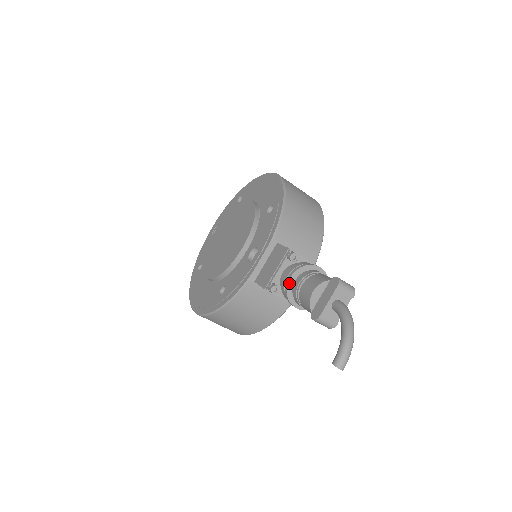
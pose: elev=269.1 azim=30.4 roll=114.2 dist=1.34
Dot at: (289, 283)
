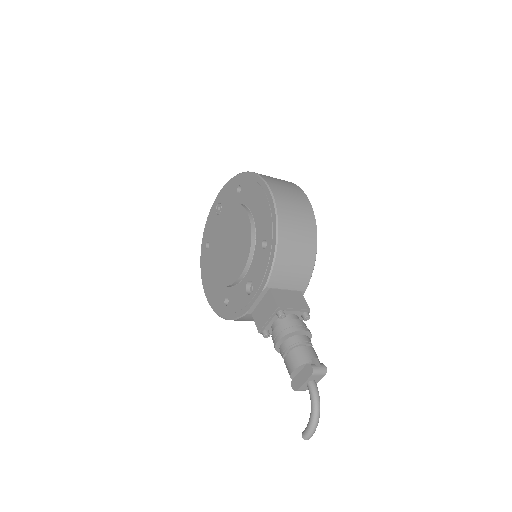
Dot at: (277, 344)
